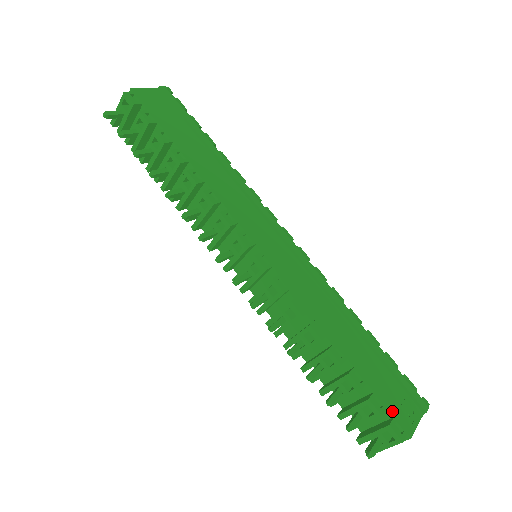
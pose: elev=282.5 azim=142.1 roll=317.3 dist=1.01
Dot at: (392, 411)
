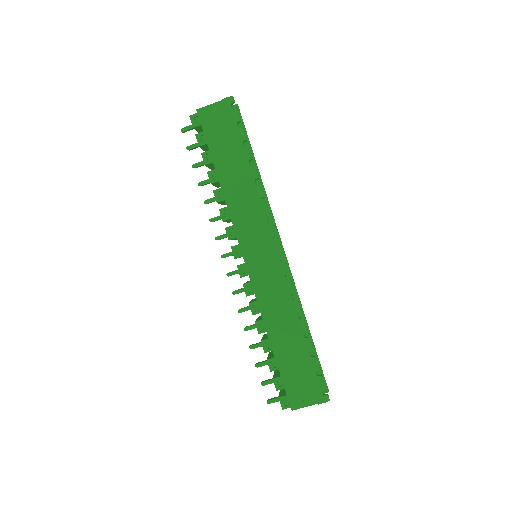
Dot at: (288, 392)
